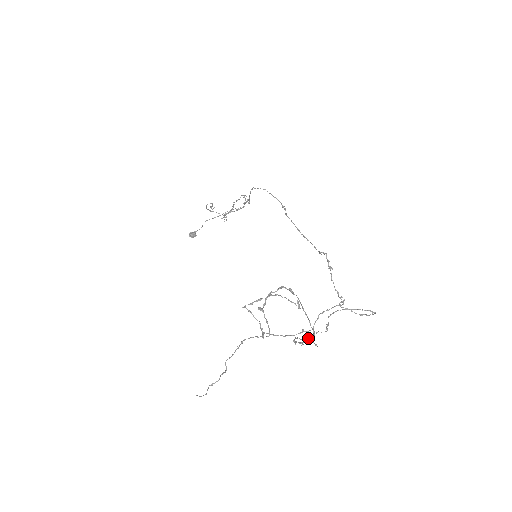
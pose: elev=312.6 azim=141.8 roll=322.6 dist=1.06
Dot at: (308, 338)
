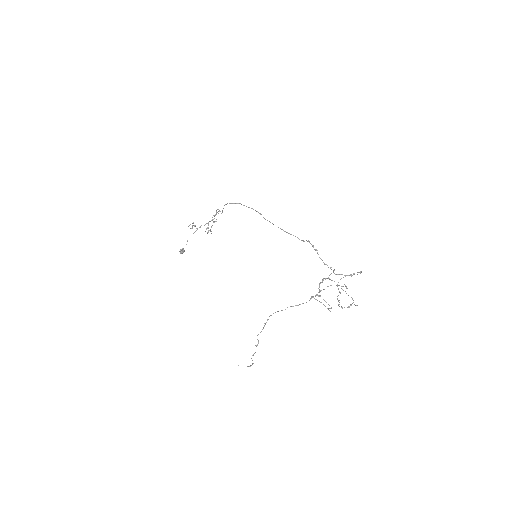
Dot at: (339, 302)
